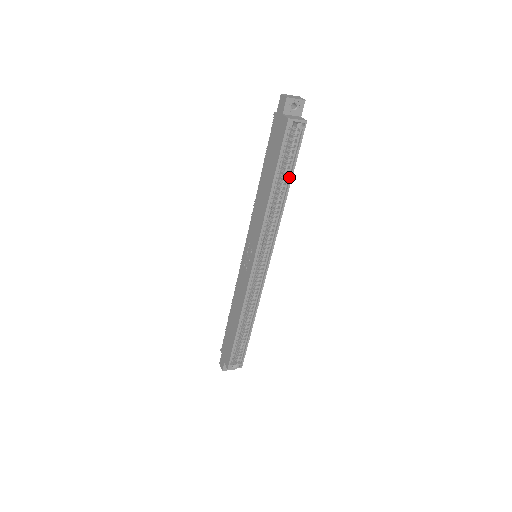
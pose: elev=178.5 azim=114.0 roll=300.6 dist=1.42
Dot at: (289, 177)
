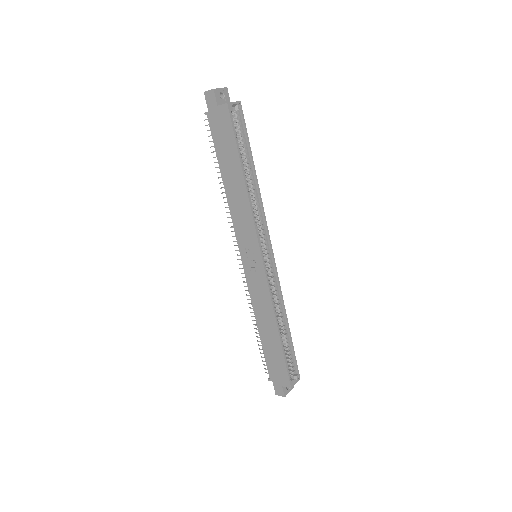
Dot at: (250, 160)
